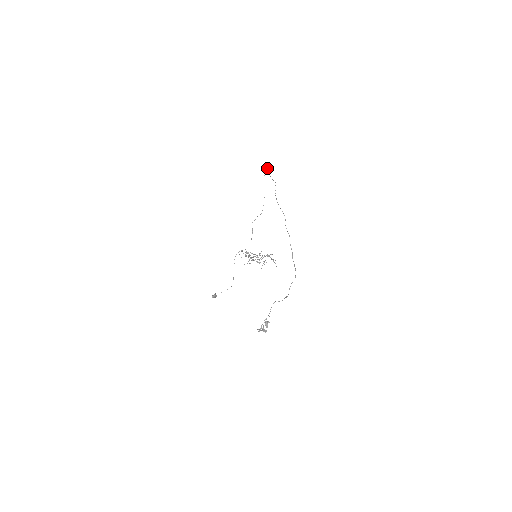
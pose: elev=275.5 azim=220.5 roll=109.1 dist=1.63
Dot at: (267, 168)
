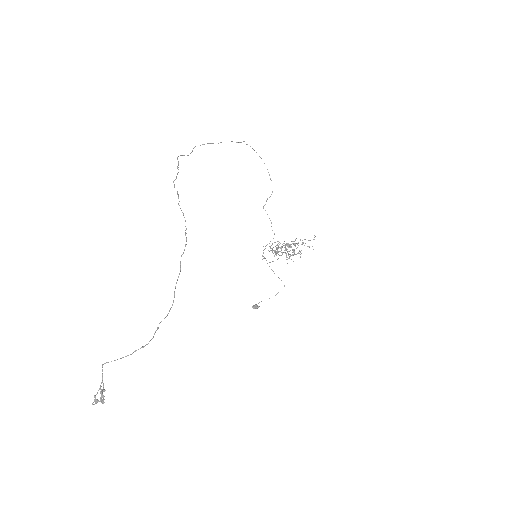
Dot at: (231, 141)
